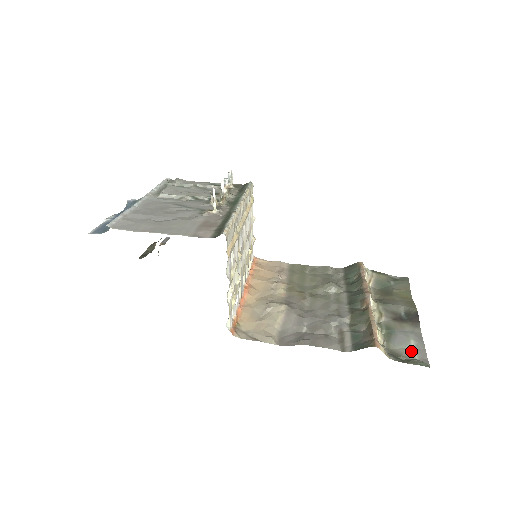
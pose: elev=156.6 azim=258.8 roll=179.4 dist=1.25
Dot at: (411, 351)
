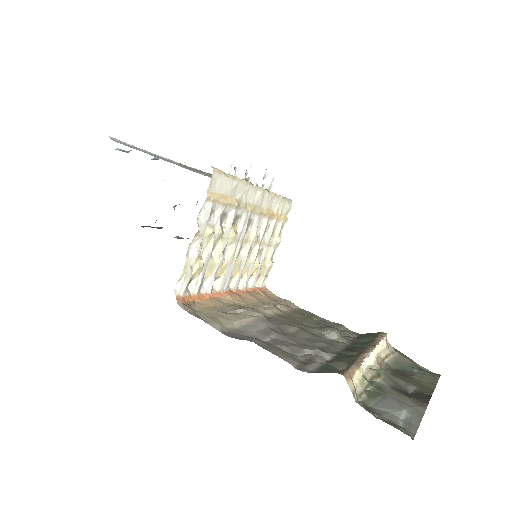
Dot at: (396, 418)
